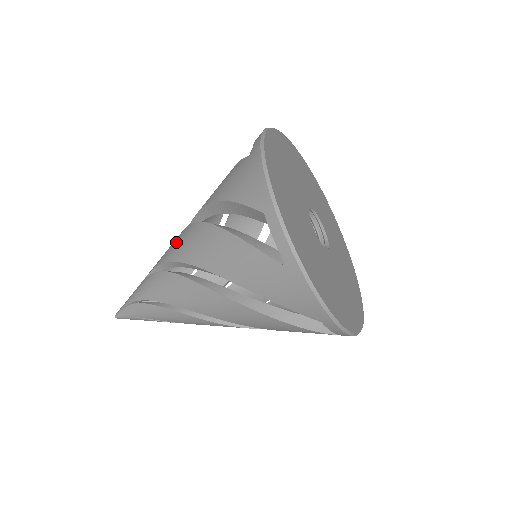
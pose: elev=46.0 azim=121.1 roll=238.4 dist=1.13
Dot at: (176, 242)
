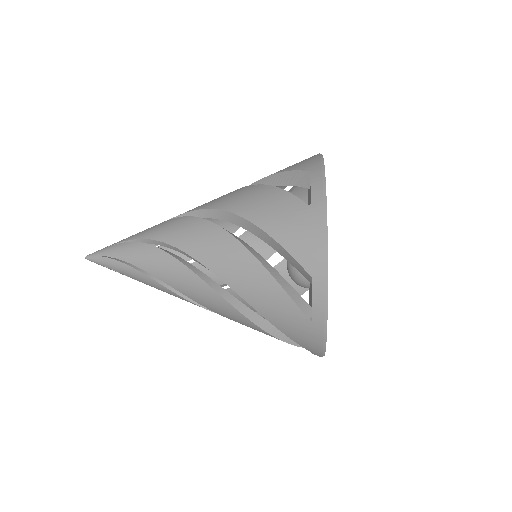
Dot at: (190, 231)
